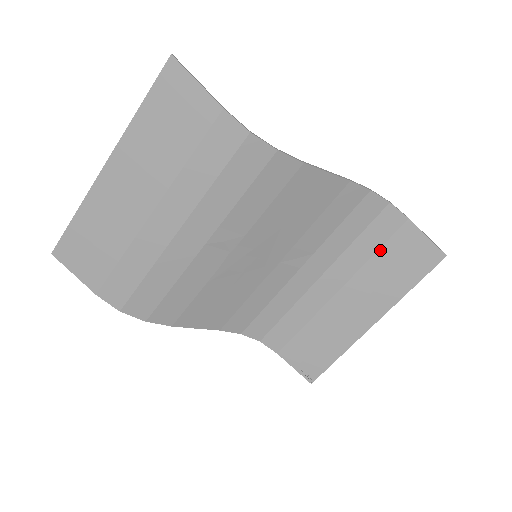
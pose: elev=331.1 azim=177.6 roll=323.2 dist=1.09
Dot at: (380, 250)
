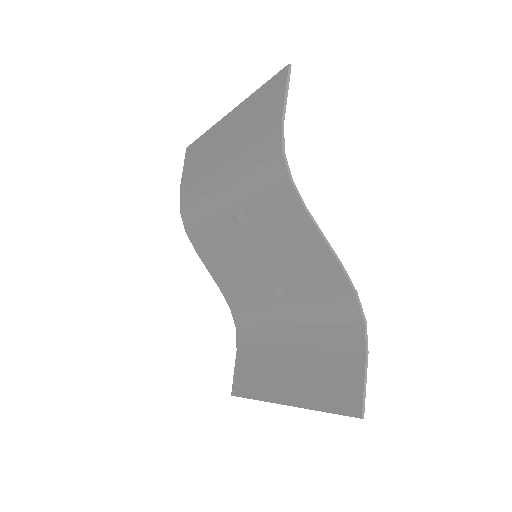
Dot at: (332, 353)
